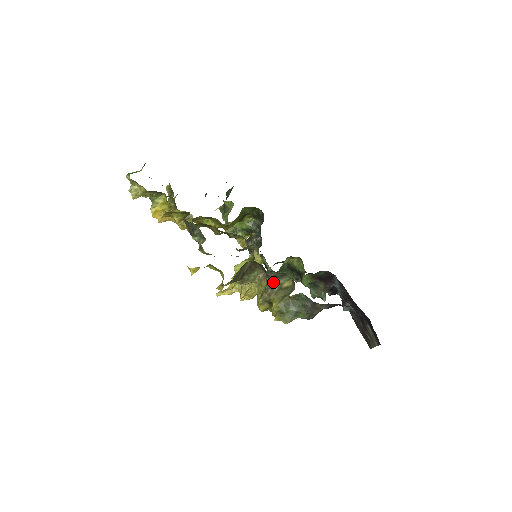
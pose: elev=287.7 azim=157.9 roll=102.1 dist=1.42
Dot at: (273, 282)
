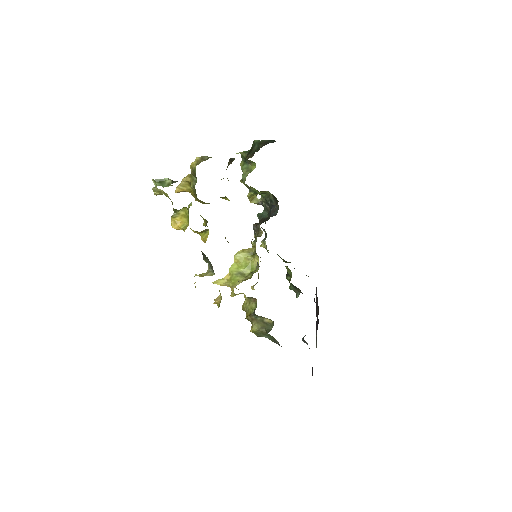
Dot at: occluded
